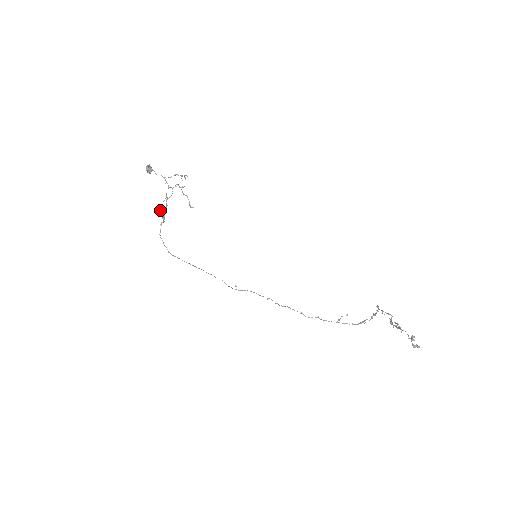
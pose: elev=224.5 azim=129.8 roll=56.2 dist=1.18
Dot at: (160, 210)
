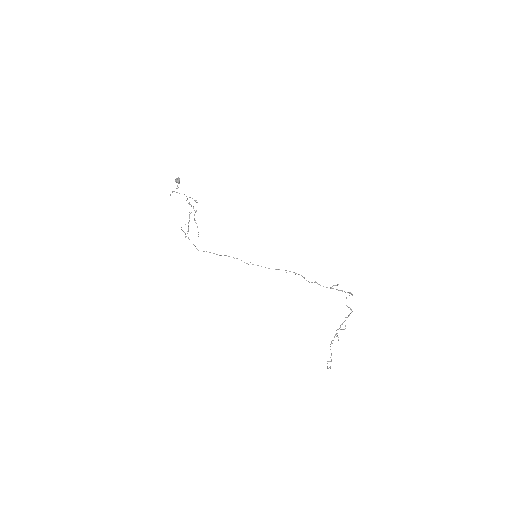
Dot at: (185, 224)
